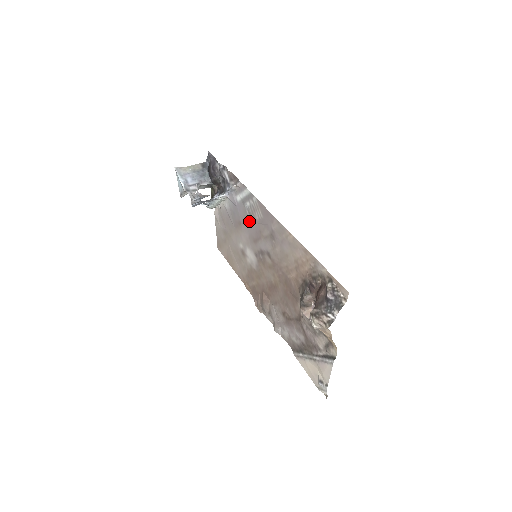
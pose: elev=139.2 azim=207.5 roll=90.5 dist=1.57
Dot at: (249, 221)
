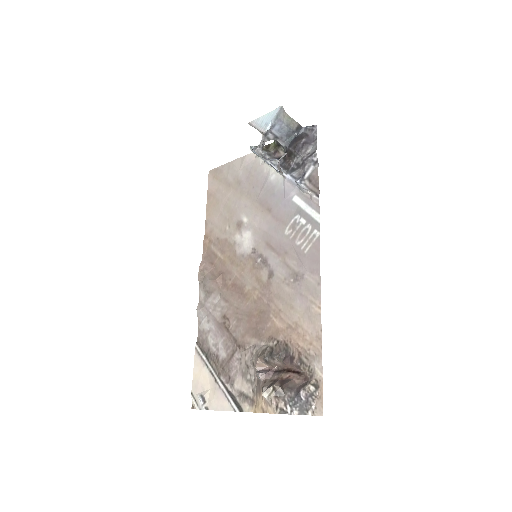
Dot at: (284, 228)
